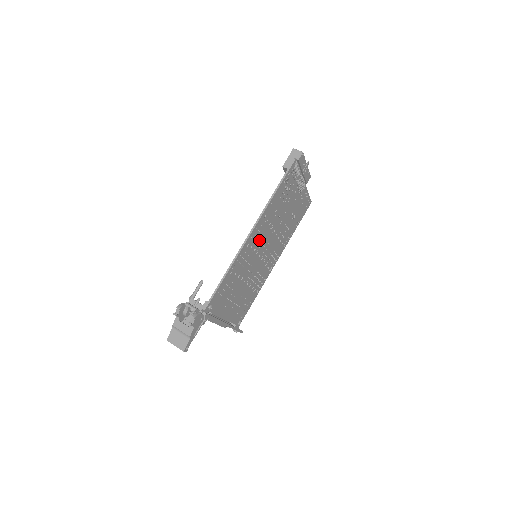
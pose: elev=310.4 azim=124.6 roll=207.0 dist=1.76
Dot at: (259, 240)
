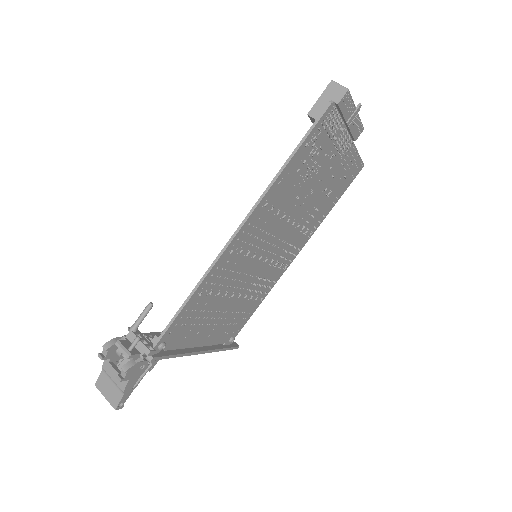
Dot at: (257, 238)
